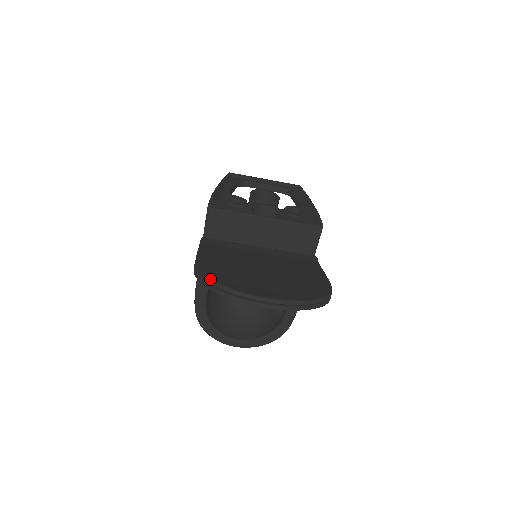
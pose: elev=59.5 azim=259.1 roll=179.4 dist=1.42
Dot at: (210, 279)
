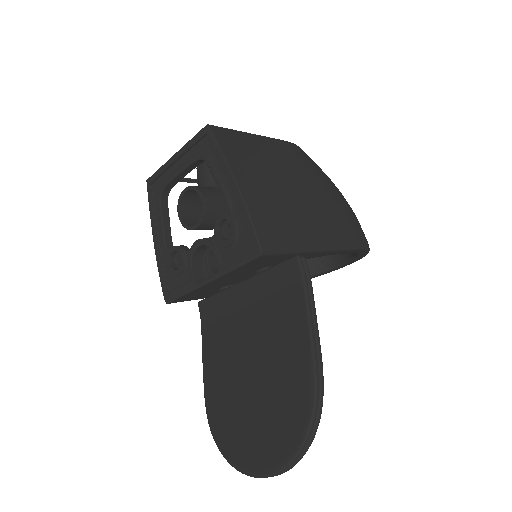
Dot at: occluded
